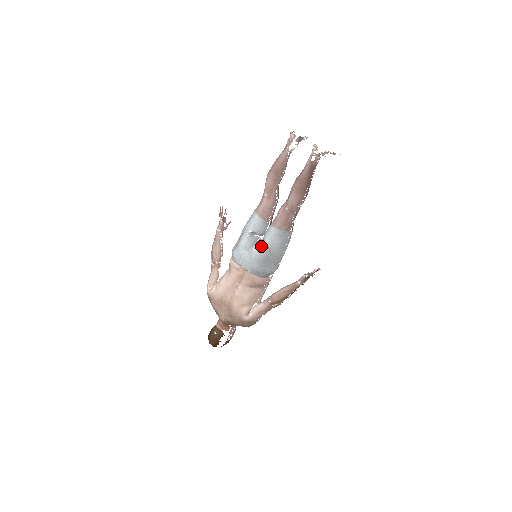
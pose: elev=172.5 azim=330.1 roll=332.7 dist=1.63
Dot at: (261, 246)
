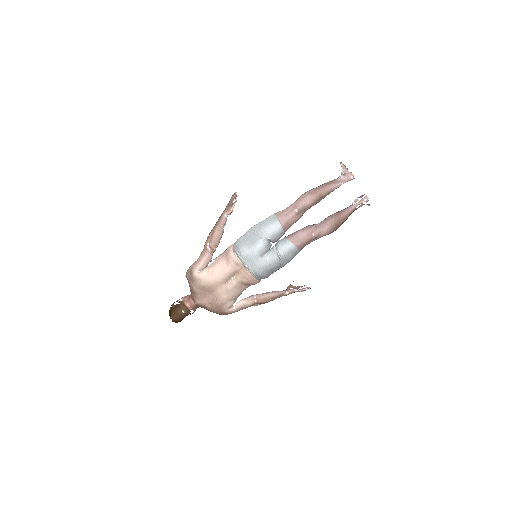
Dot at: (276, 257)
